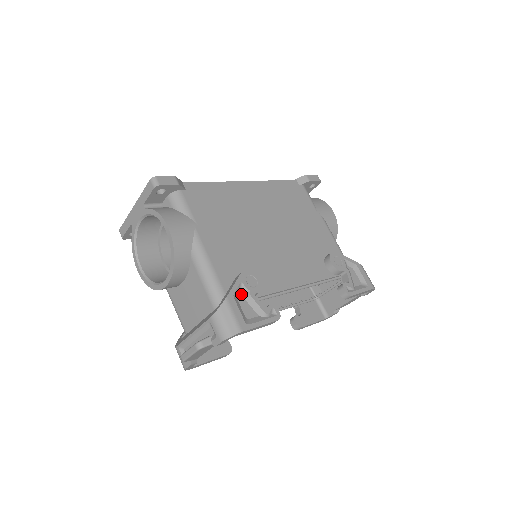
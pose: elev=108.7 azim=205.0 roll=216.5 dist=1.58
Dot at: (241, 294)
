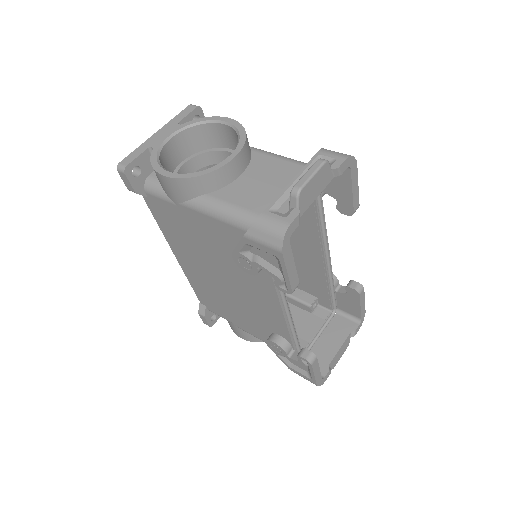
Dot at: occluded
